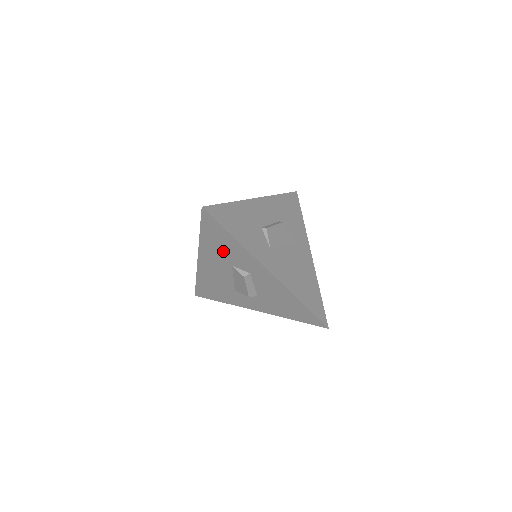
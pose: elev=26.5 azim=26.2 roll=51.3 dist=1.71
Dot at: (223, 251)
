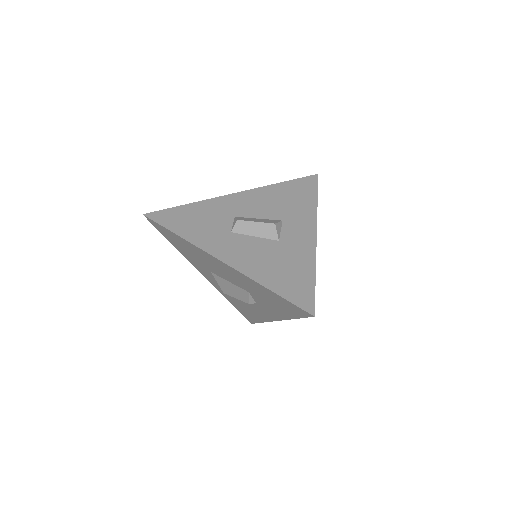
Dot at: (263, 296)
